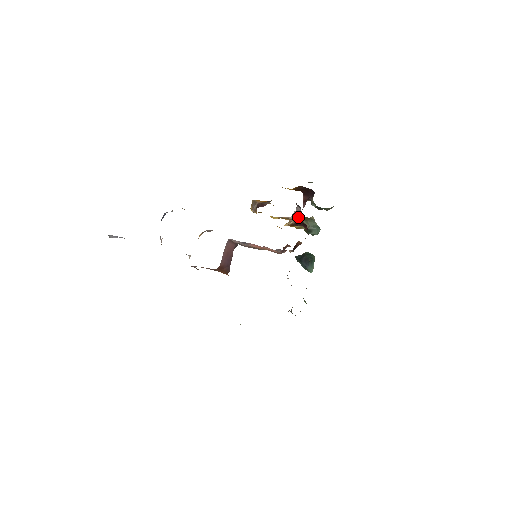
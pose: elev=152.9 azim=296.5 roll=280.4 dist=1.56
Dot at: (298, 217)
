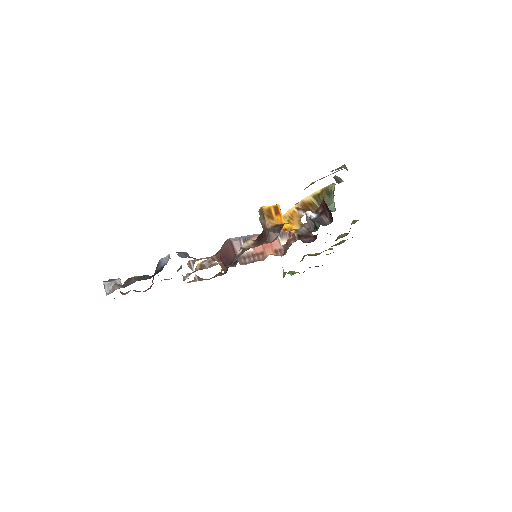
Dot at: (314, 198)
